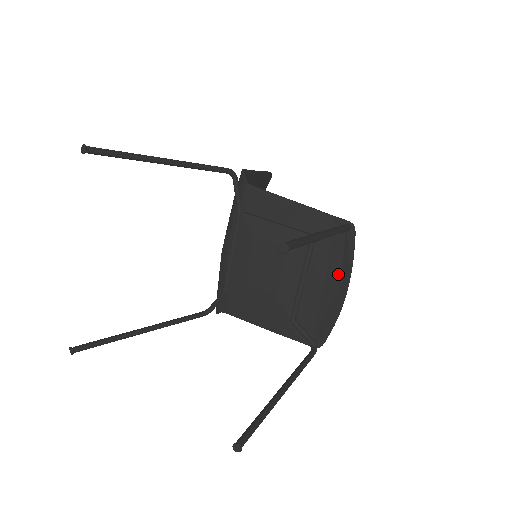
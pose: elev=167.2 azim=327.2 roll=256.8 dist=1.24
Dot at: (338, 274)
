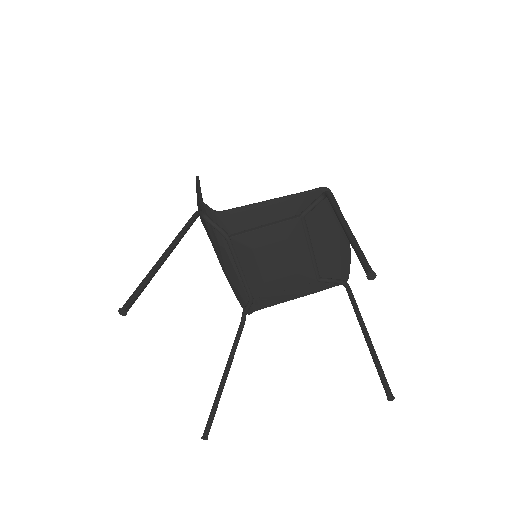
Dot at: (335, 228)
